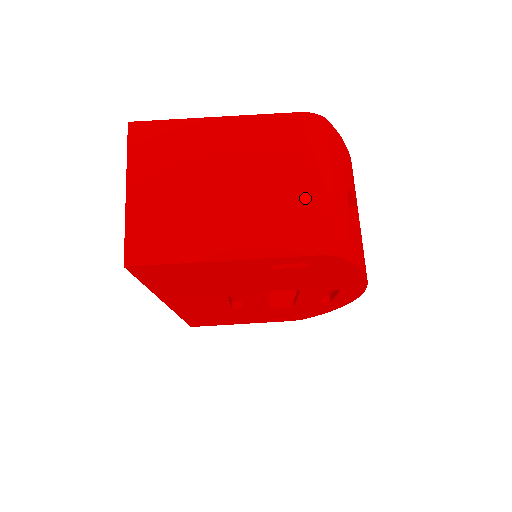
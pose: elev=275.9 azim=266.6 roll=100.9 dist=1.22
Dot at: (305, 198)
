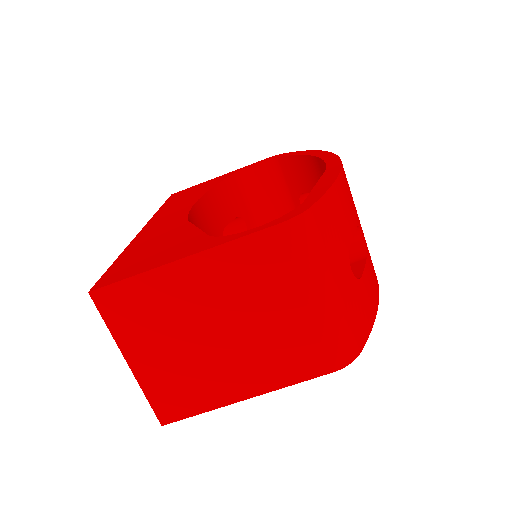
Dot at: (311, 322)
